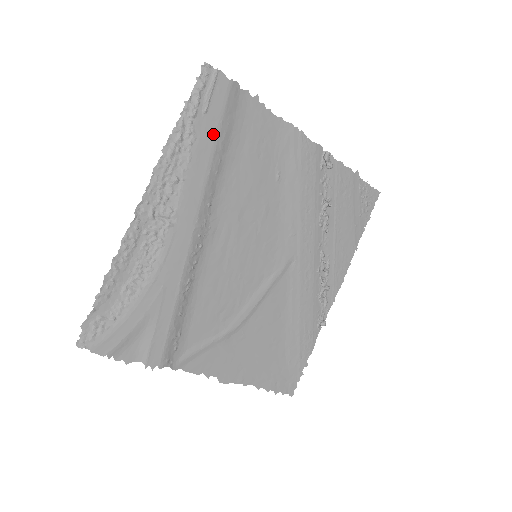
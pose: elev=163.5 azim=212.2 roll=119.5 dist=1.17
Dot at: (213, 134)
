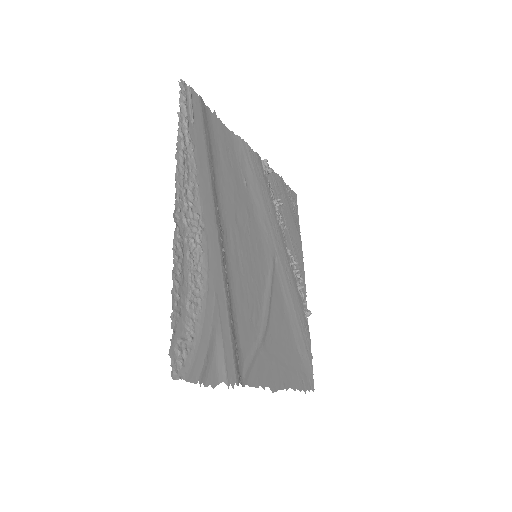
Dot at: (203, 142)
